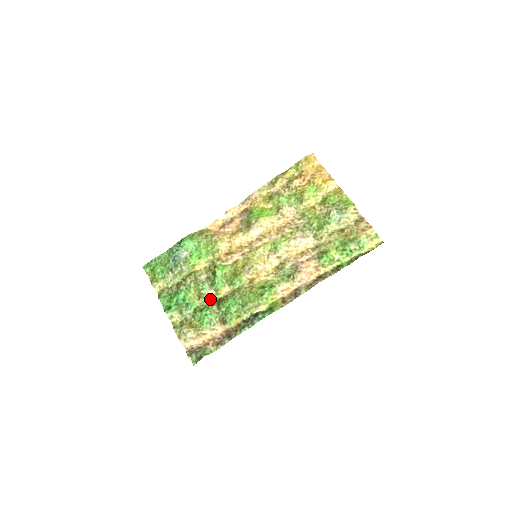
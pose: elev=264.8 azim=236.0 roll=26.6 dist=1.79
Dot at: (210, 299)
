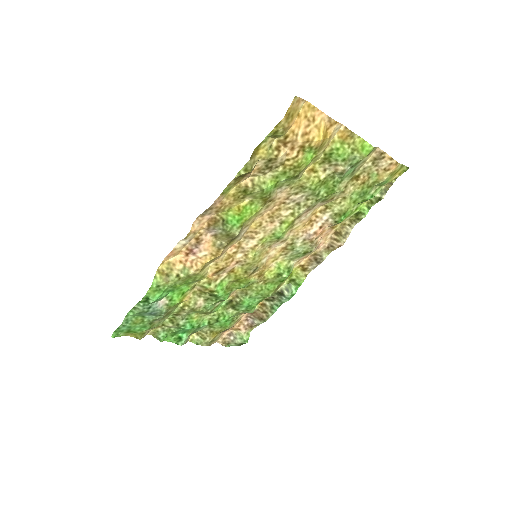
Dot at: (219, 307)
